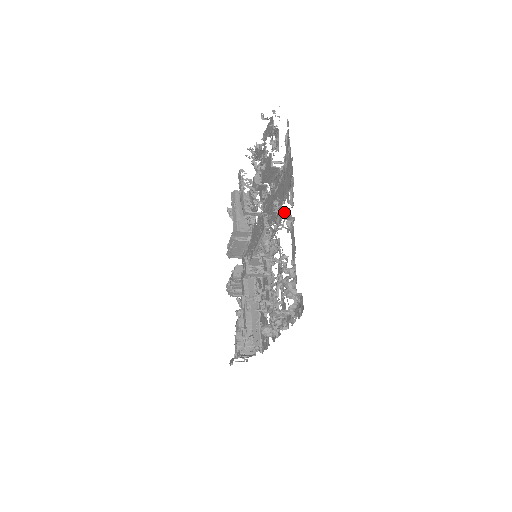
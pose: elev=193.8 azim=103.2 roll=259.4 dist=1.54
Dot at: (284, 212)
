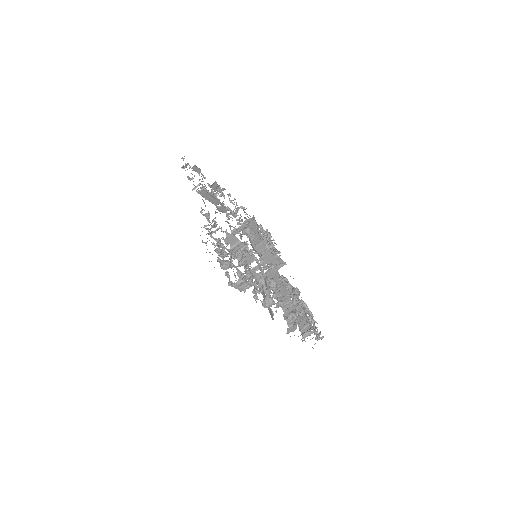
Dot at: occluded
